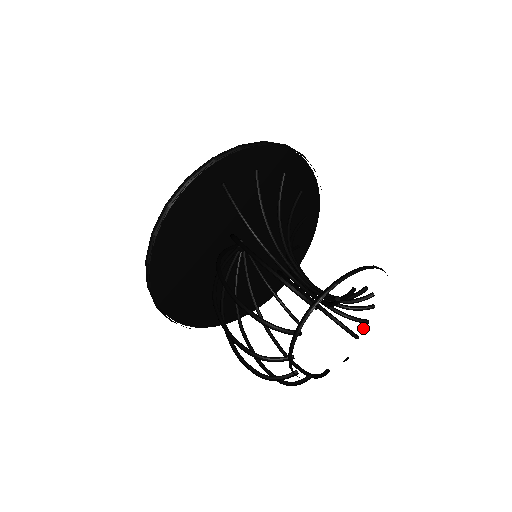
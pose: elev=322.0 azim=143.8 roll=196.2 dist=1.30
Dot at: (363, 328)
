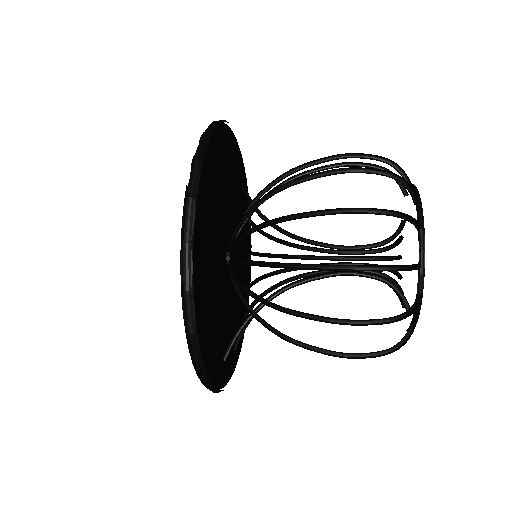
Dot at: occluded
